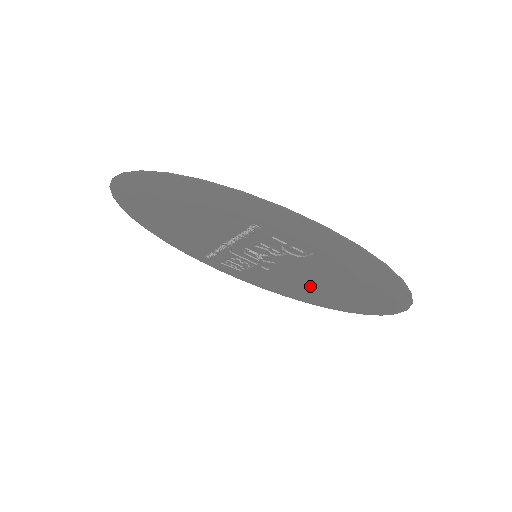
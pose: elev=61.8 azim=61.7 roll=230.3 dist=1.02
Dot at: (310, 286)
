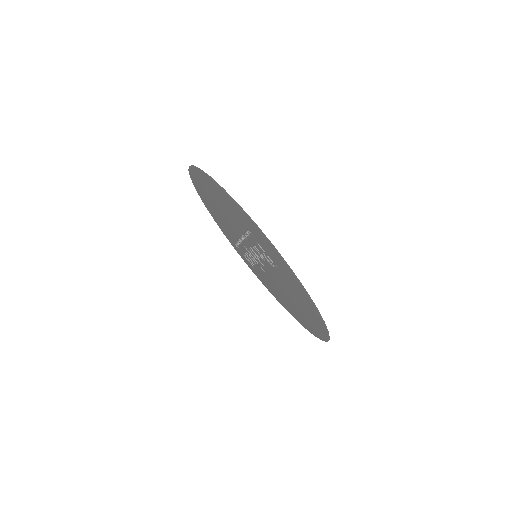
Dot at: (285, 295)
